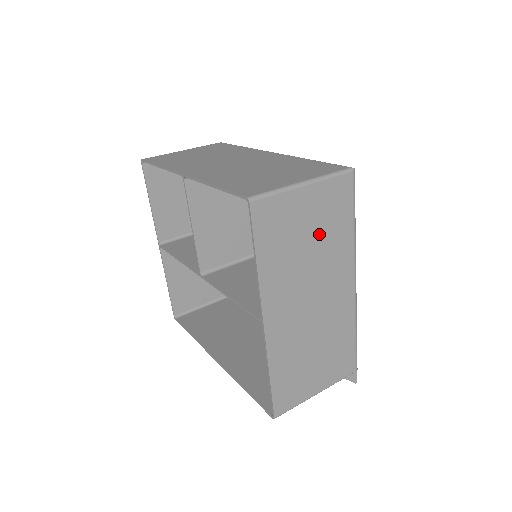
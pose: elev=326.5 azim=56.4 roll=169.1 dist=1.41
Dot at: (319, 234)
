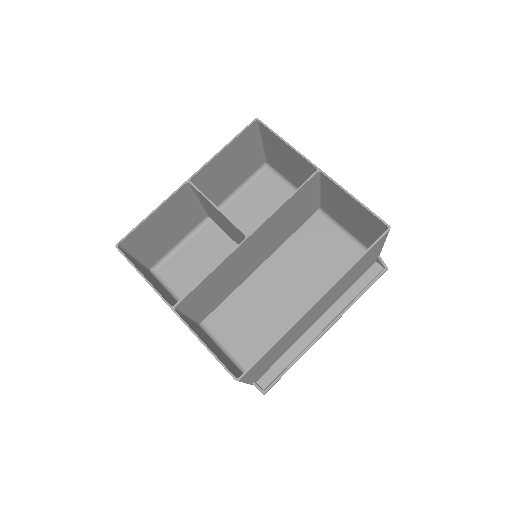
Dot at: (287, 166)
